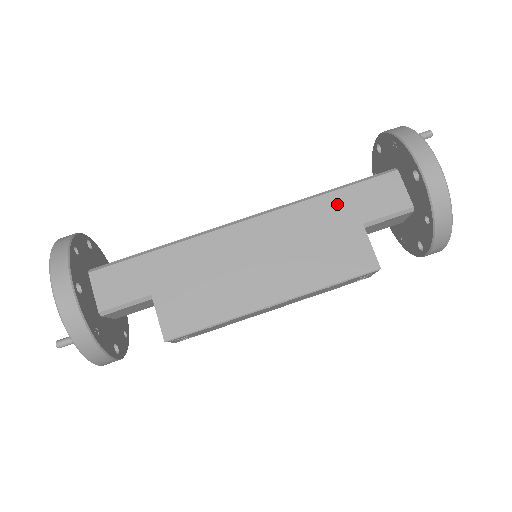
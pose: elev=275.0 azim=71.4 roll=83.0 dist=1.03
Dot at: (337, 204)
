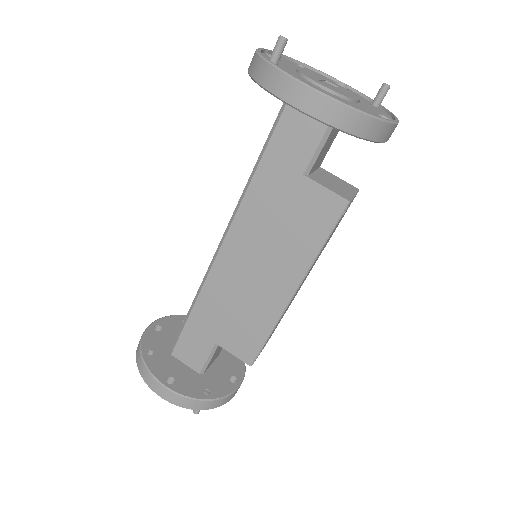
Dot at: (269, 176)
